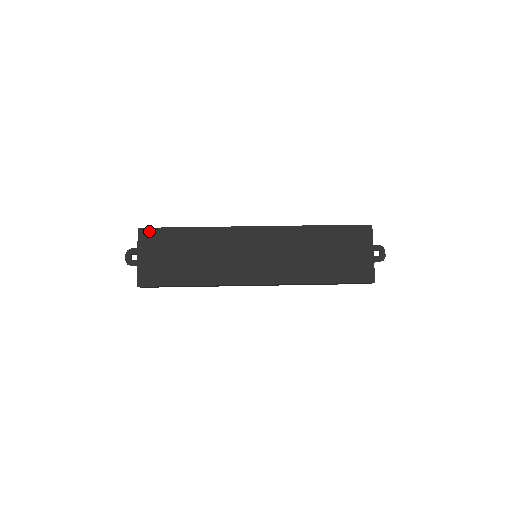
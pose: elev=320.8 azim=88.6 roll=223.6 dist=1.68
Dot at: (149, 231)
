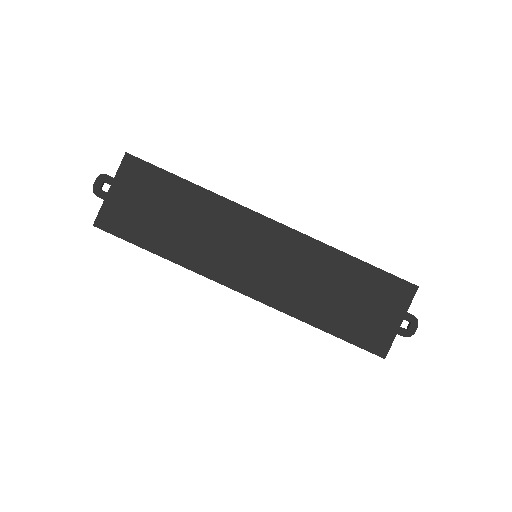
Dot at: (138, 163)
